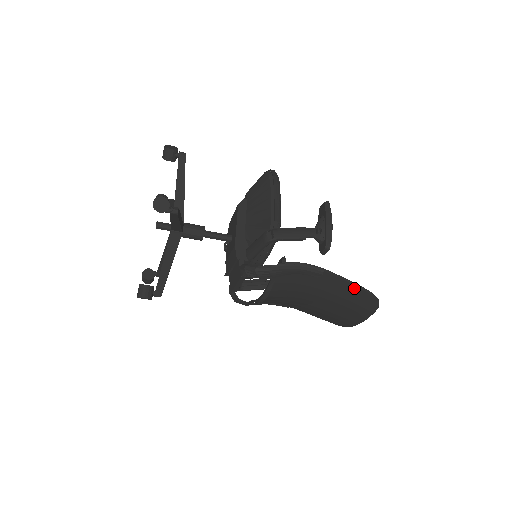
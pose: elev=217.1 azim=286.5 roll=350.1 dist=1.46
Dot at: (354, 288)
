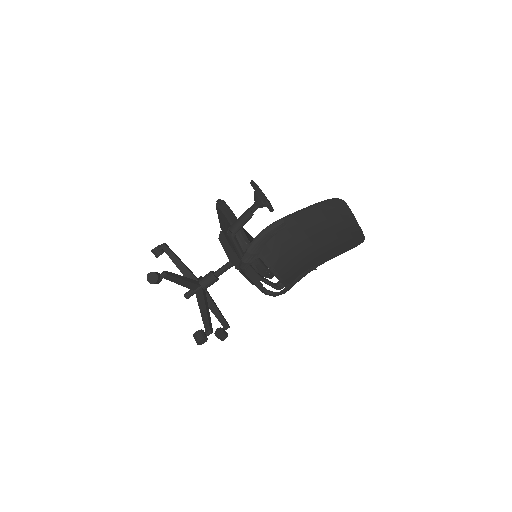
Dot at: (314, 209)
